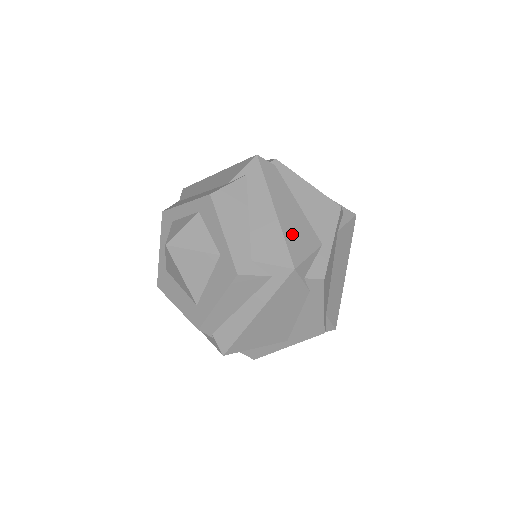
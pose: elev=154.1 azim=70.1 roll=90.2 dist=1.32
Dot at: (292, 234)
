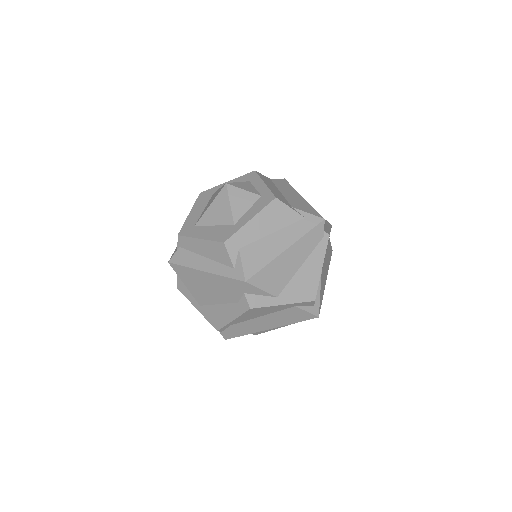
Dot at: (273, 270)
